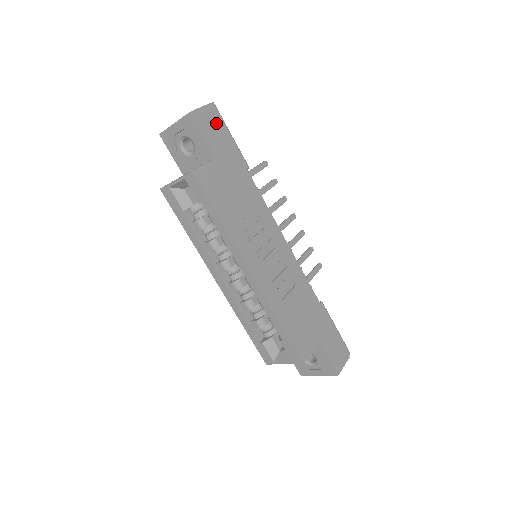
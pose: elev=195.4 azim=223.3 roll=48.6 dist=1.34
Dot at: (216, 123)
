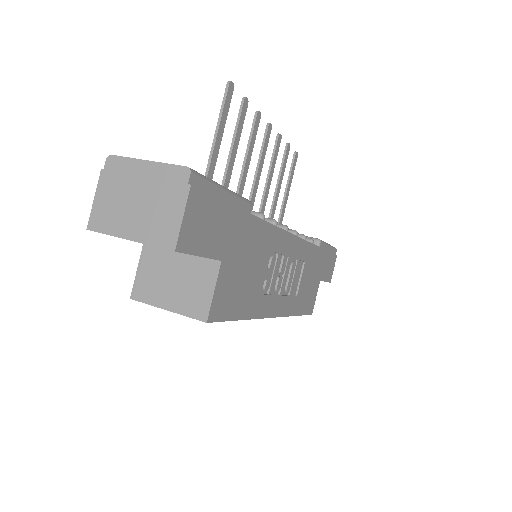
Dot at: (207, 208)
